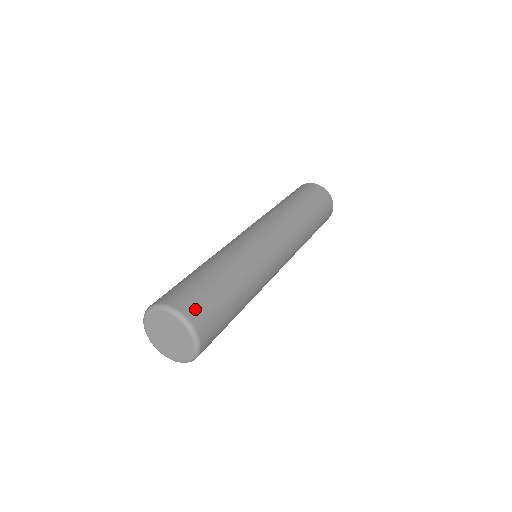
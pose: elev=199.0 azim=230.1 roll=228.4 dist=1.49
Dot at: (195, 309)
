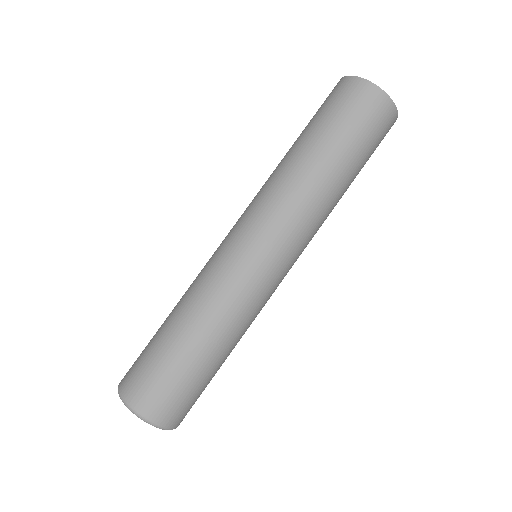
Dot at: (143, 396)
